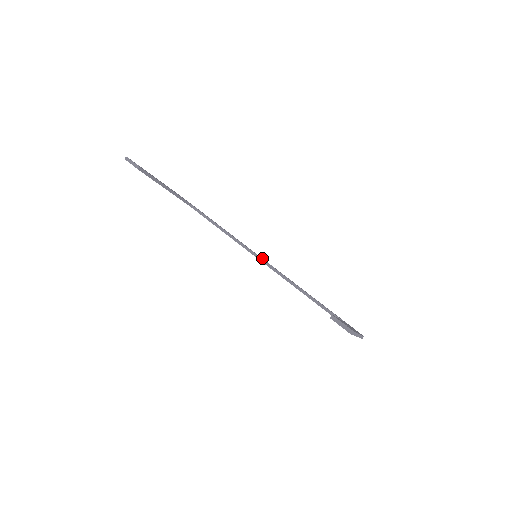
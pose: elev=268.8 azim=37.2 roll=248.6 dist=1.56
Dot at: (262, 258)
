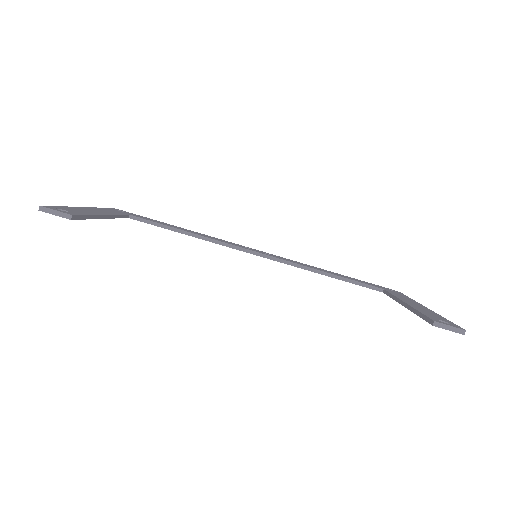
Dot at: (249, 248)
